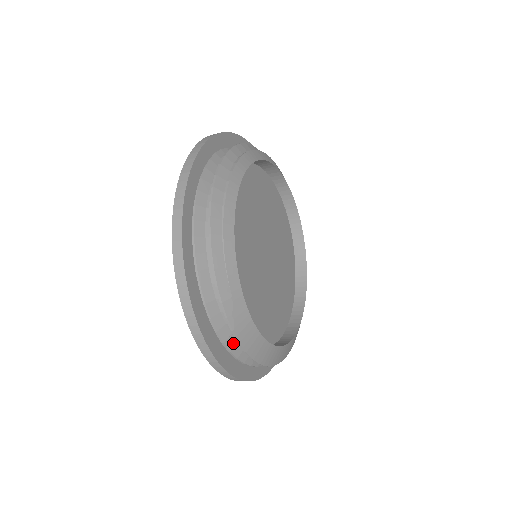
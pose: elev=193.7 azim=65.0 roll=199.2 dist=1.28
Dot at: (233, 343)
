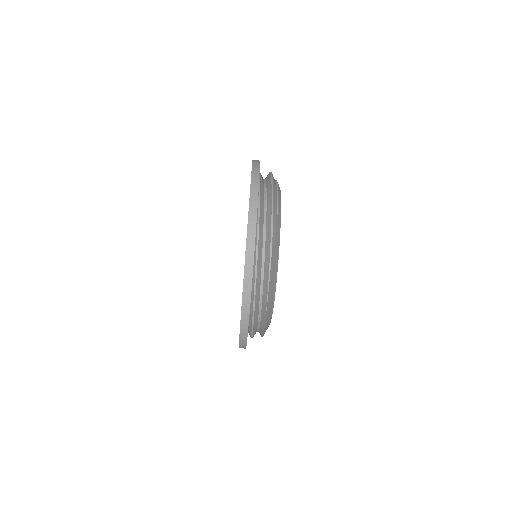
Dot at: (260, 269)
